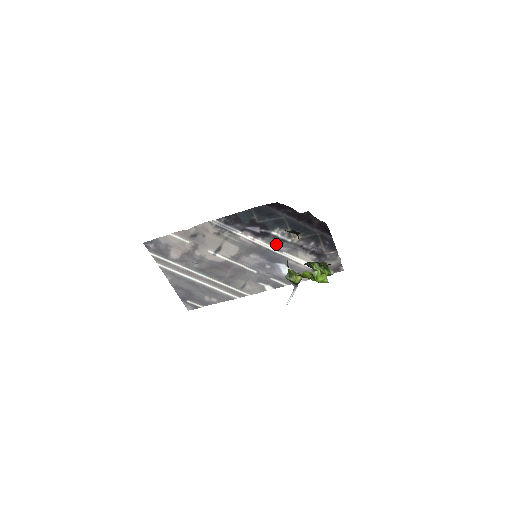
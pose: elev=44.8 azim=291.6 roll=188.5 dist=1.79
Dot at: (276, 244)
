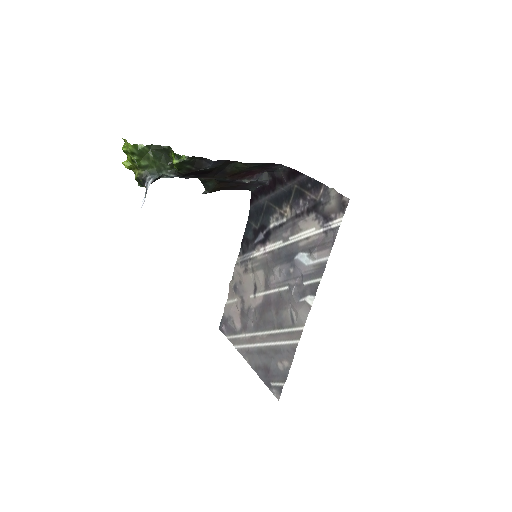
Dot at: (280, 236)
